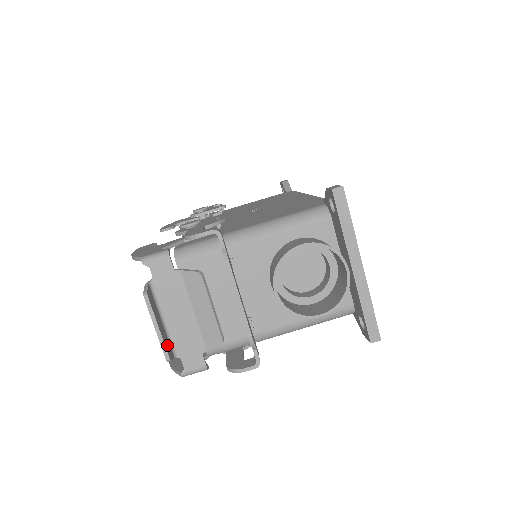
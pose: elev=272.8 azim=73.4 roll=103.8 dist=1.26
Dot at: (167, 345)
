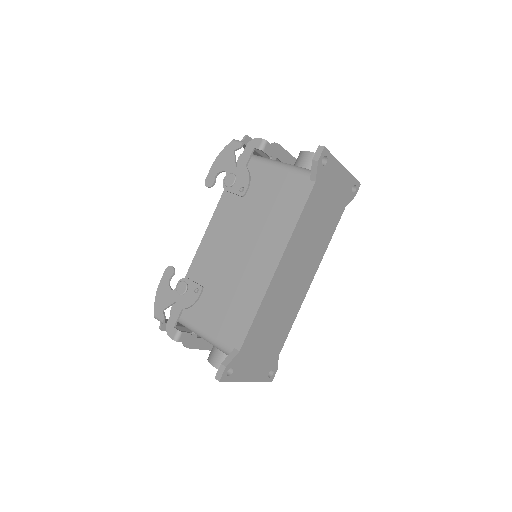
Dot at: occluded
